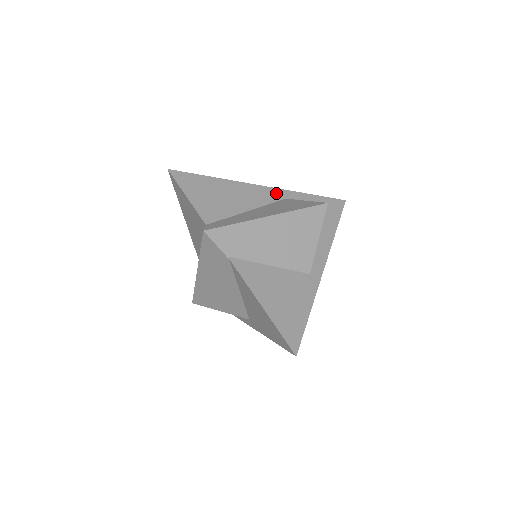
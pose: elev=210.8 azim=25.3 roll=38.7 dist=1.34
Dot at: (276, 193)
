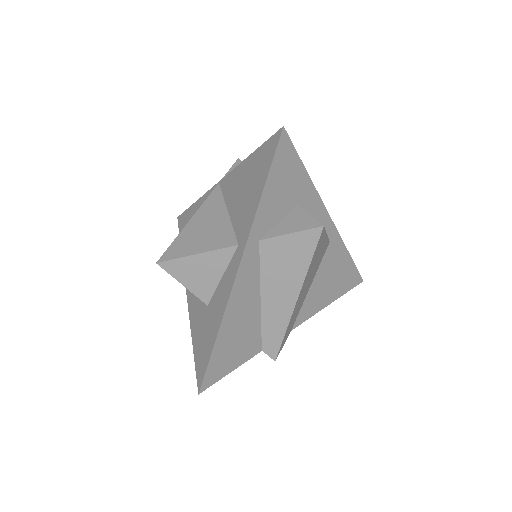
Dot at: (250, 254)
